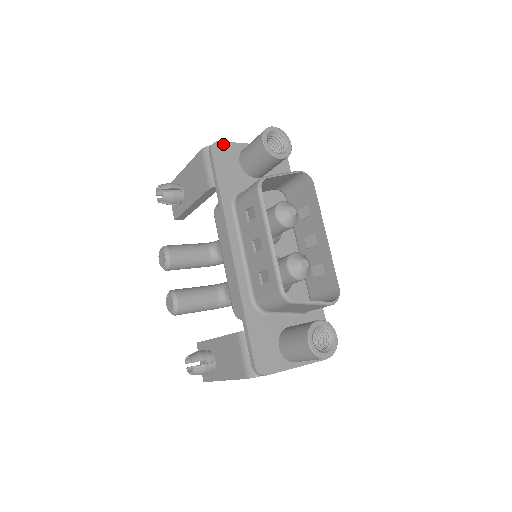
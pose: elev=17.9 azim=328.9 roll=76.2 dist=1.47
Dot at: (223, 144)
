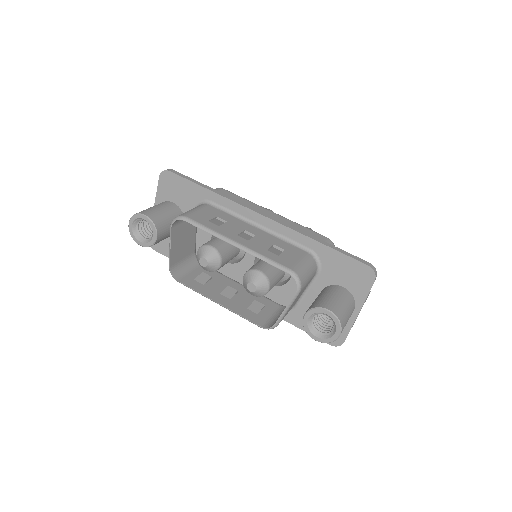
Dot at: occluded
